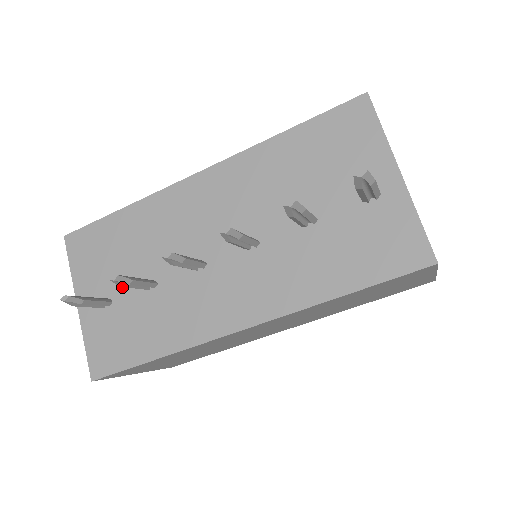
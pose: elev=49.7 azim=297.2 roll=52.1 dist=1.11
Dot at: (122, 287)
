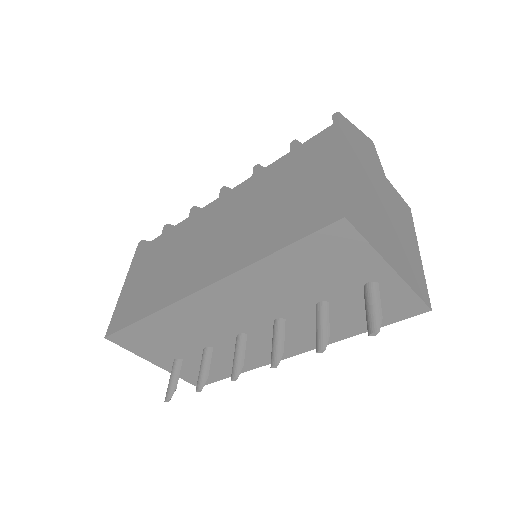
Dot at: (184, 353)
